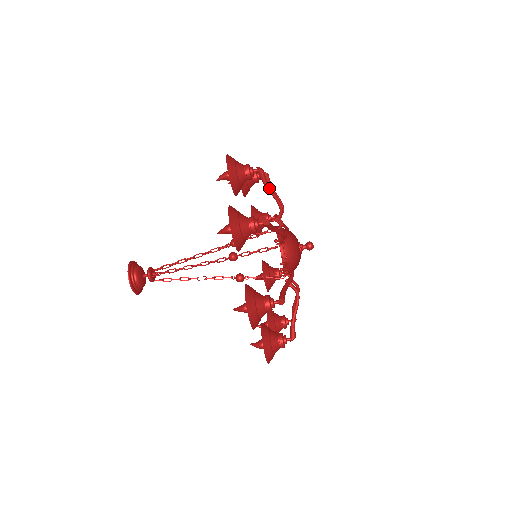
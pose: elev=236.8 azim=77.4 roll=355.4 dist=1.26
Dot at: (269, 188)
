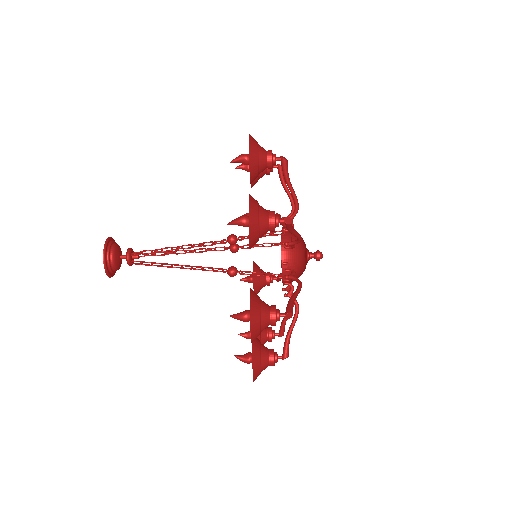
Dot at: (285, 184)
